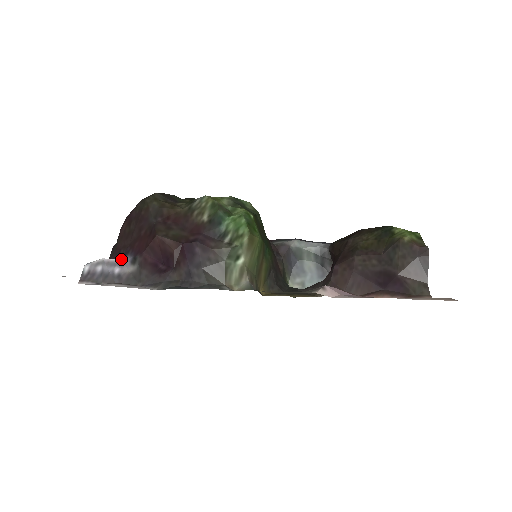
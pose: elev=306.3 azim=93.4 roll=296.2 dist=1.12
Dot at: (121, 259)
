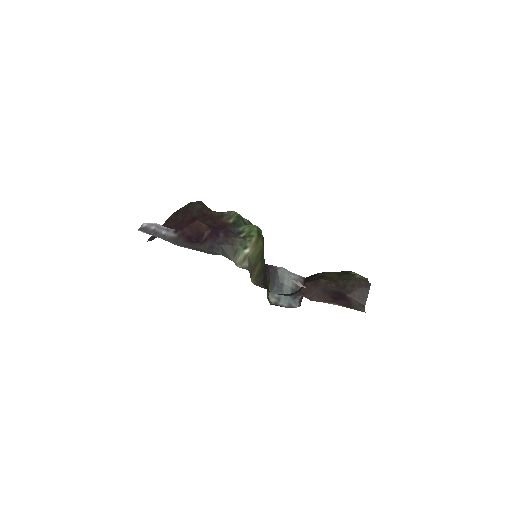
Dot at: occluded
